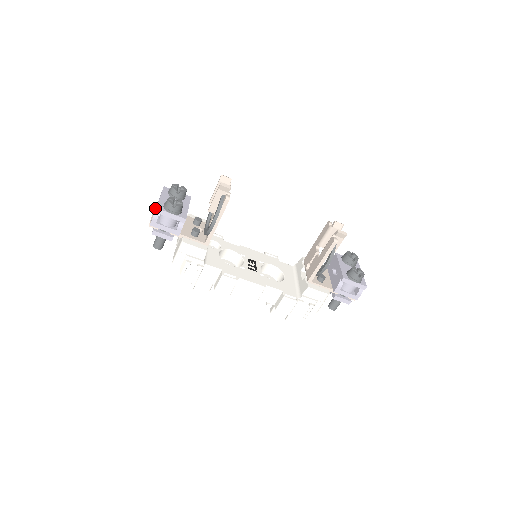
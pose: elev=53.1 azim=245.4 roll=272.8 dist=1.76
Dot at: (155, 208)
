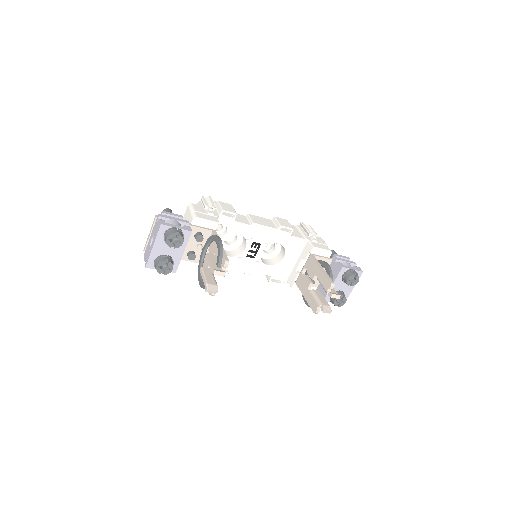
Dot at: (153, 225)
